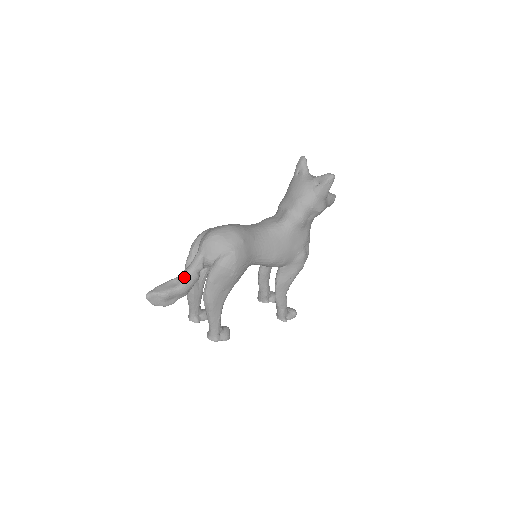
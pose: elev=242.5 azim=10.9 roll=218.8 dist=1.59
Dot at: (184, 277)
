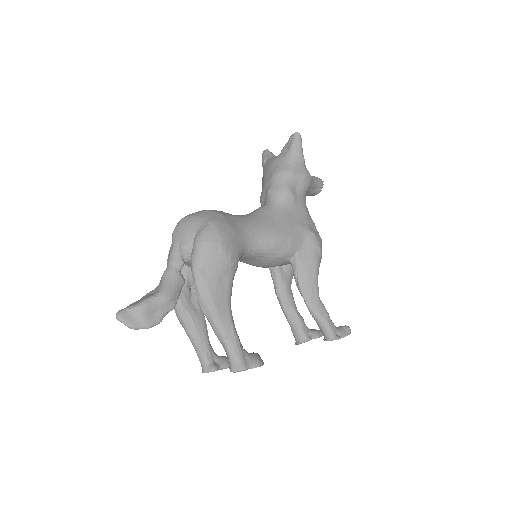
Dot at: (162, 281)
